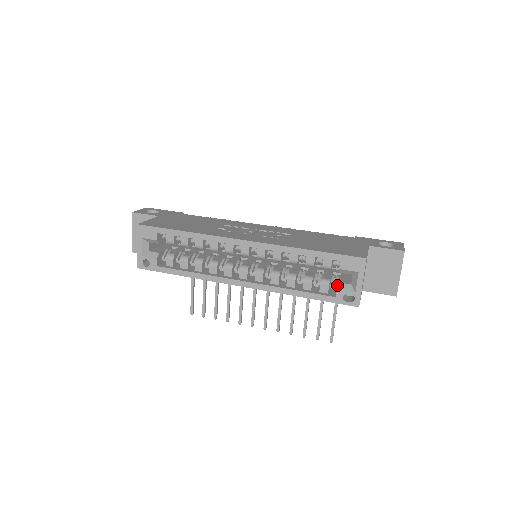
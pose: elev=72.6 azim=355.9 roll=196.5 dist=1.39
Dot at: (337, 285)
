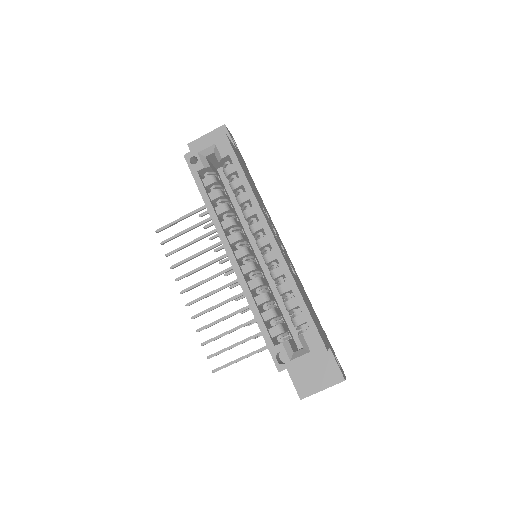
Dot at: (286, 341)
